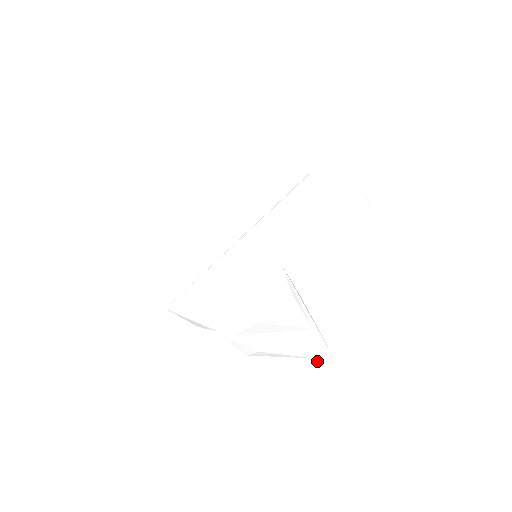
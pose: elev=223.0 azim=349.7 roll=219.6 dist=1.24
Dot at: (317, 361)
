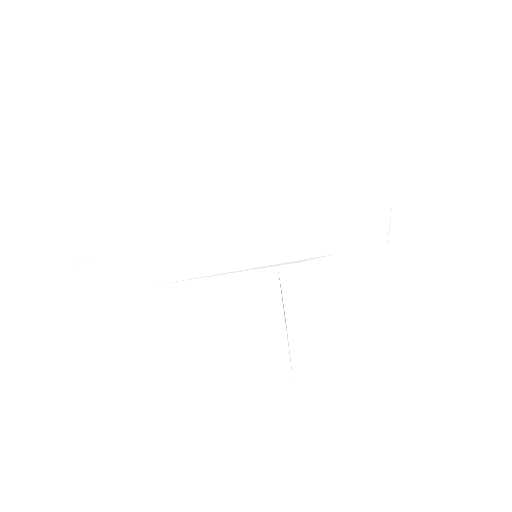
Dot at: (279, 381)
